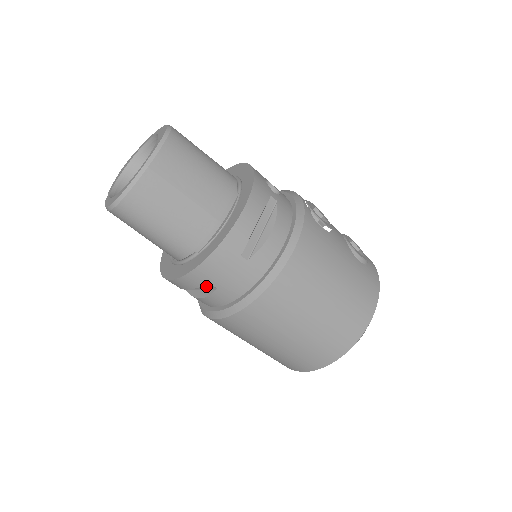
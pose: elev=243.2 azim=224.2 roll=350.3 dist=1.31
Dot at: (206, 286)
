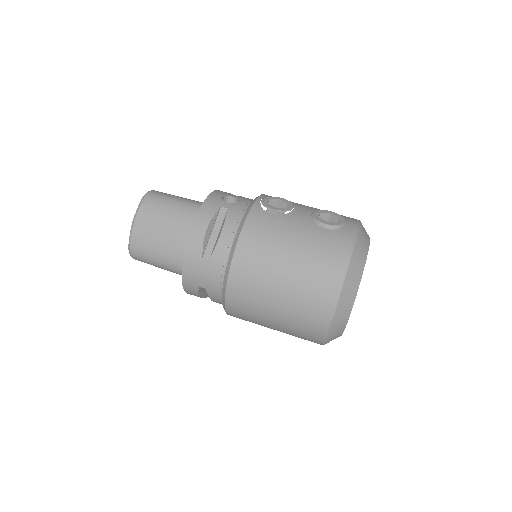
Dot at: (205, 290)
